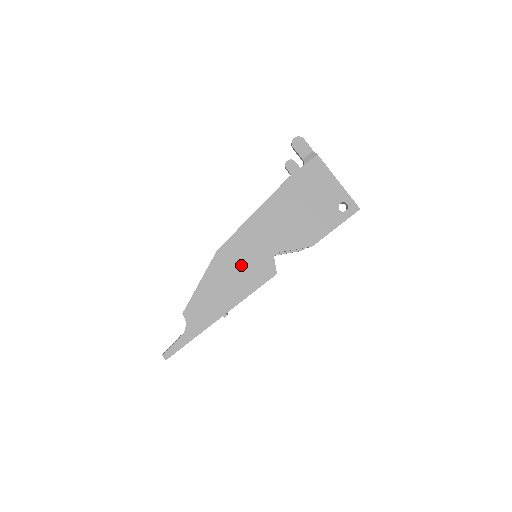
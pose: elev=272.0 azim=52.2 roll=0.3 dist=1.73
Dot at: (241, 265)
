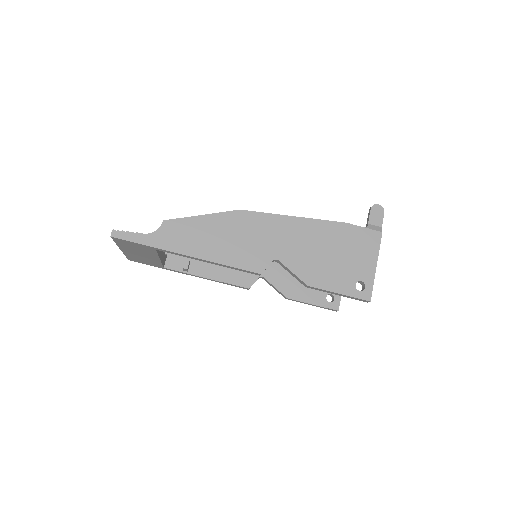
Dot at: (244, 238)
